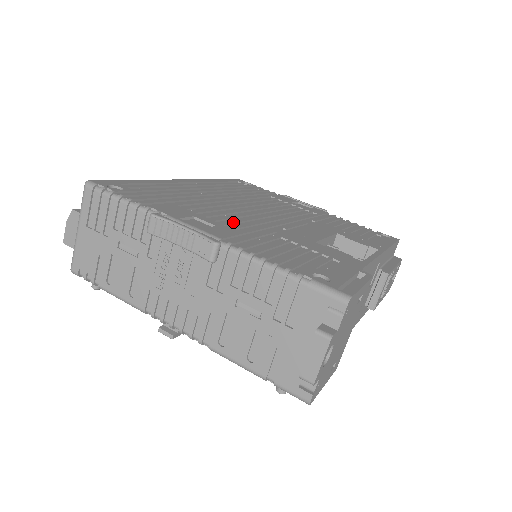
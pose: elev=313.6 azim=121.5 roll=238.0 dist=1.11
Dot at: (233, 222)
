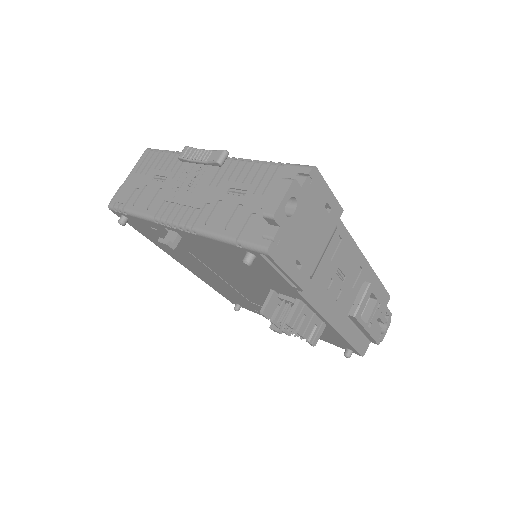
Dot at: occluded
